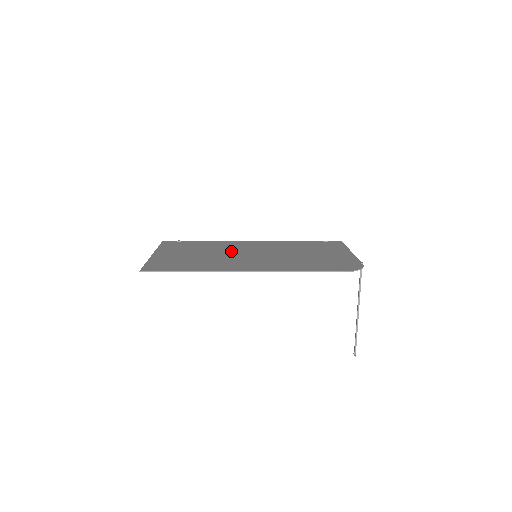
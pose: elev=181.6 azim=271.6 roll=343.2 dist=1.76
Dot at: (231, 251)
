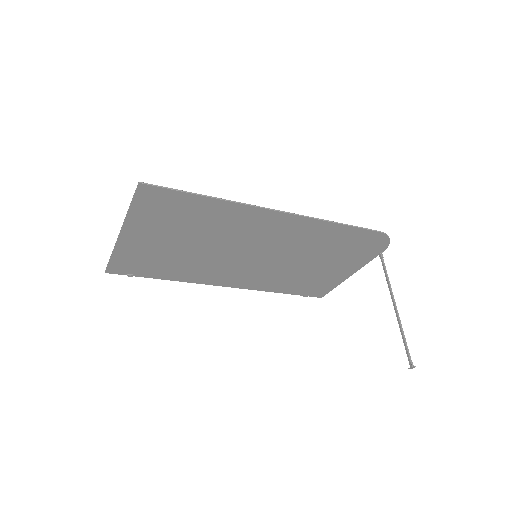
Dot at: (220, 256)
